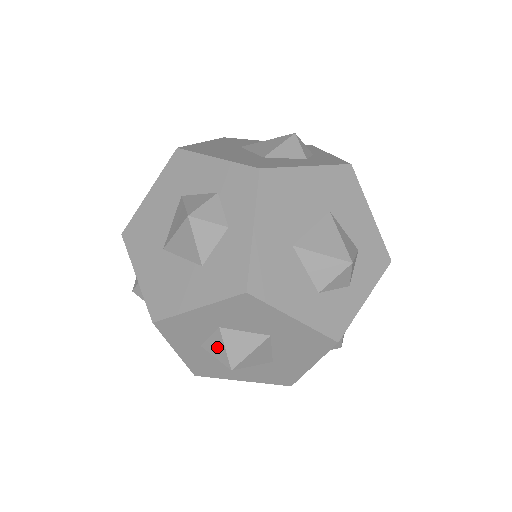
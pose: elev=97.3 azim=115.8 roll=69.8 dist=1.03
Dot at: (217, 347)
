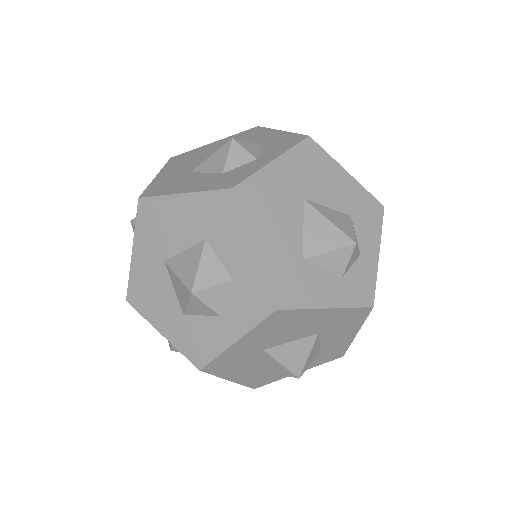
Dot at: occluded
